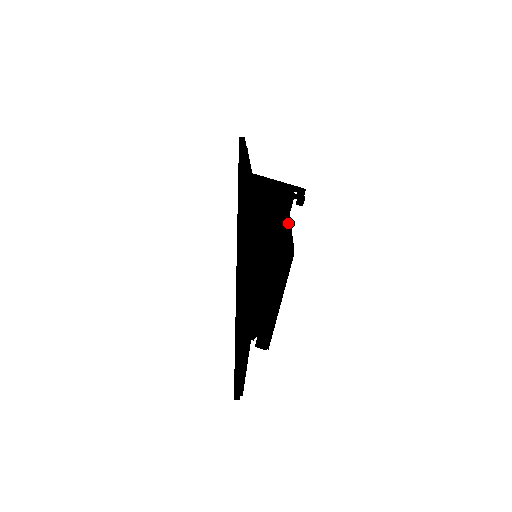
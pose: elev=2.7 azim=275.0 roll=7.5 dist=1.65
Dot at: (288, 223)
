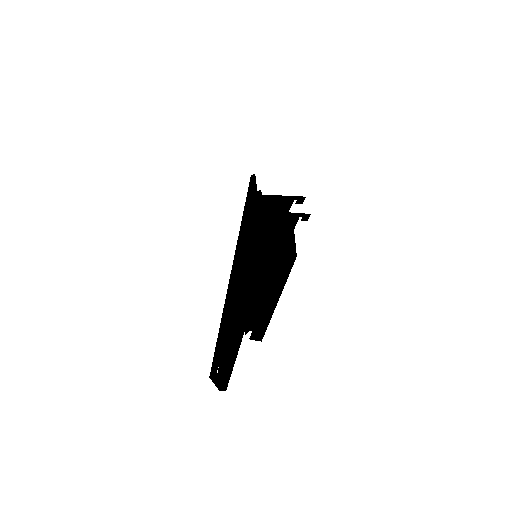
Dot at: (287, 221)
